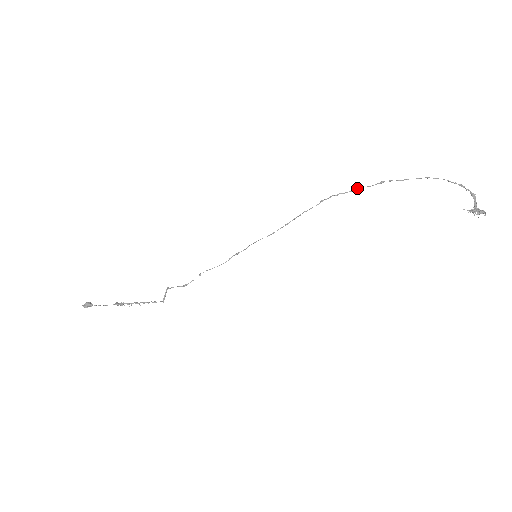
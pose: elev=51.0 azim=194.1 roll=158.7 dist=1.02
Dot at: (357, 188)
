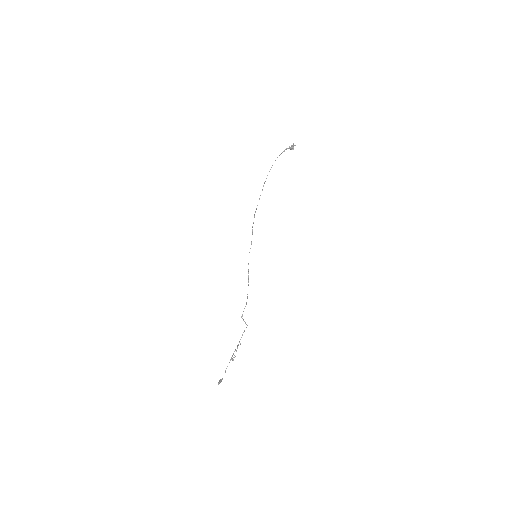
Dot at: (259, 198)
